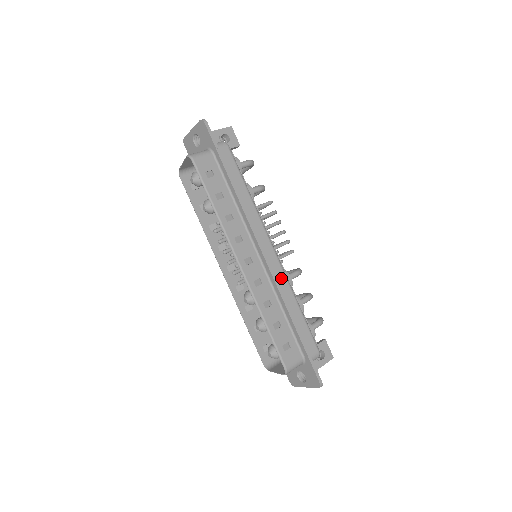
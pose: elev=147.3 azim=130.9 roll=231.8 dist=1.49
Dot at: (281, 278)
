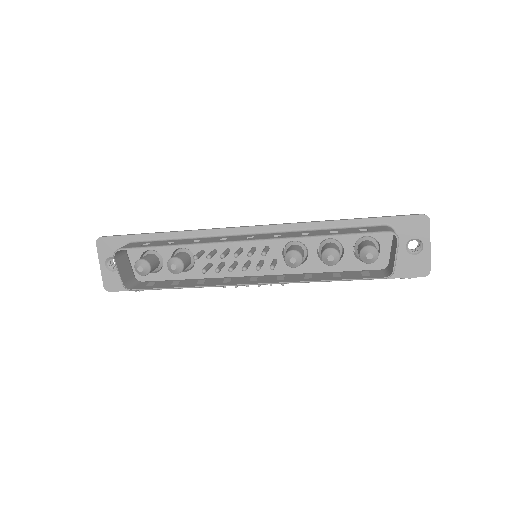
Dot at: occluded
